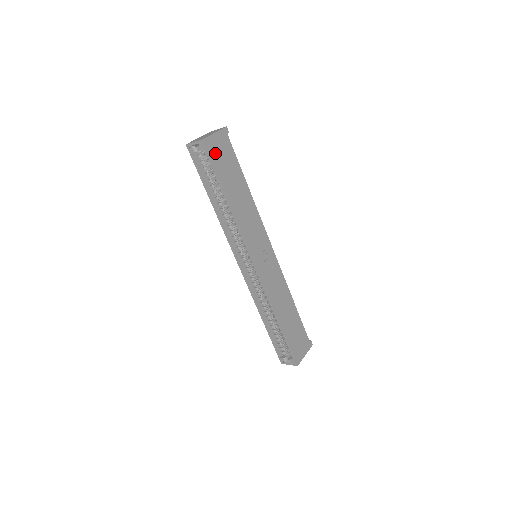
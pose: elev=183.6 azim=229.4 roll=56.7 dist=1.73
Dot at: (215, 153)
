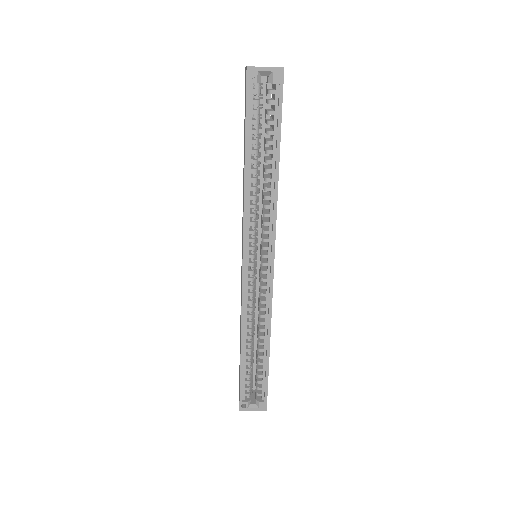
Dot at: occluded
